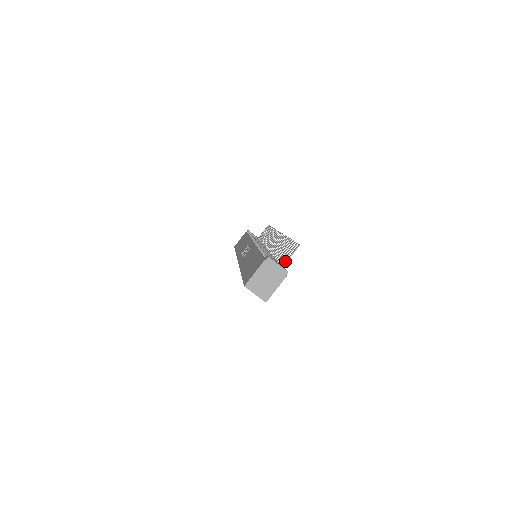
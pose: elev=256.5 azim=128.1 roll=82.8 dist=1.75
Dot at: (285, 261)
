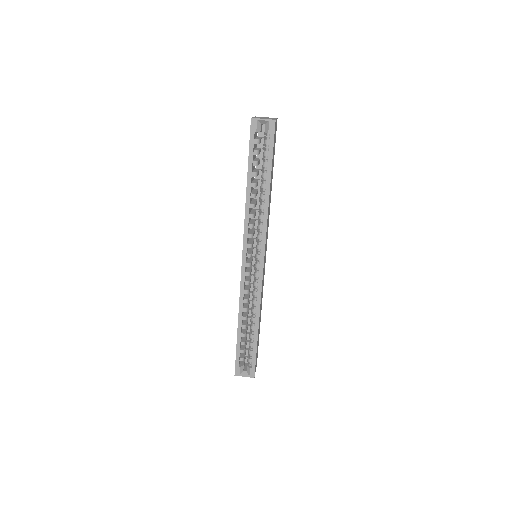
Dot at: occluded
